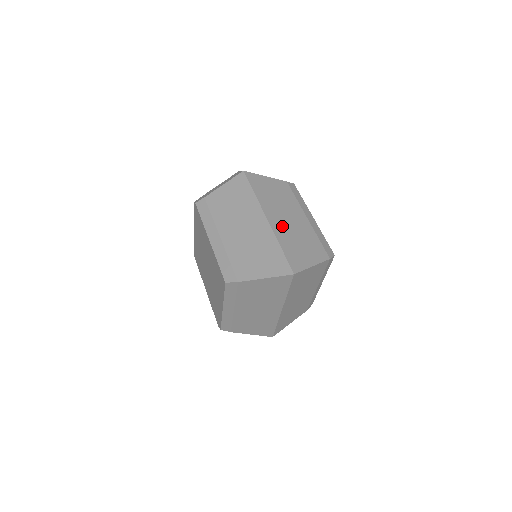
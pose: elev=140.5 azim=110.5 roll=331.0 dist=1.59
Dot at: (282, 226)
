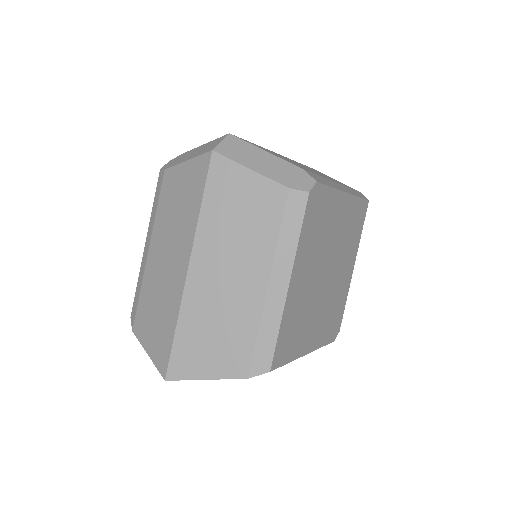
Dot at: (205, 290)
